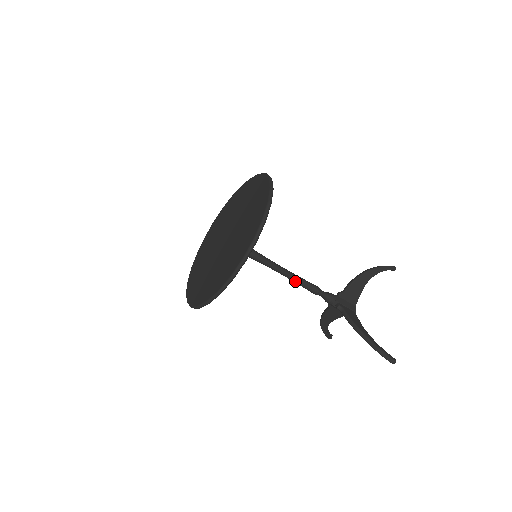
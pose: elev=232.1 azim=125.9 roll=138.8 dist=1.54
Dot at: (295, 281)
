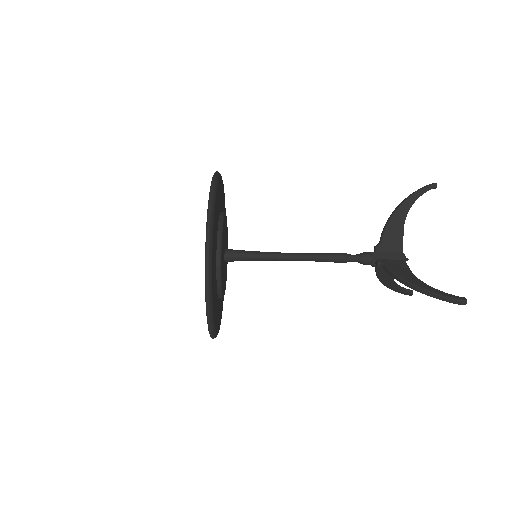
Dot at: (313, 260)
